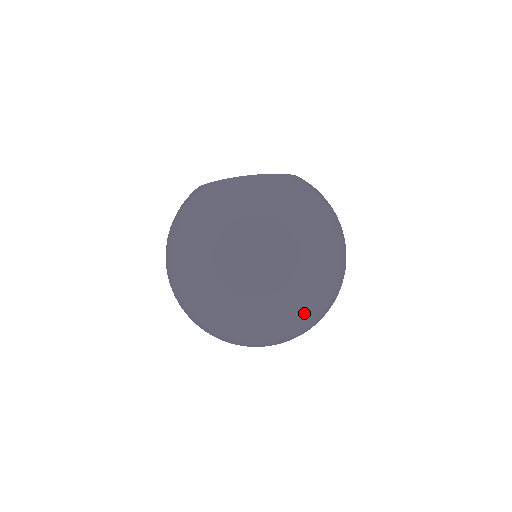
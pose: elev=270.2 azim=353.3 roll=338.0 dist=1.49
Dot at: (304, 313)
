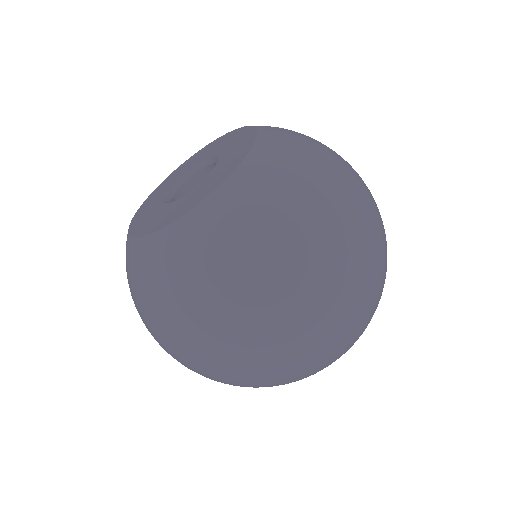
Dot at: (366, 325)
